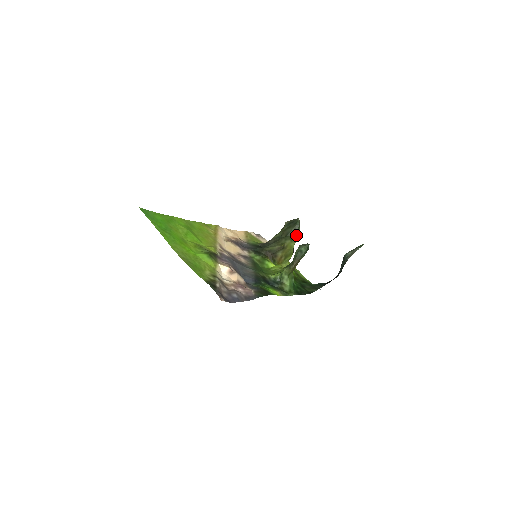
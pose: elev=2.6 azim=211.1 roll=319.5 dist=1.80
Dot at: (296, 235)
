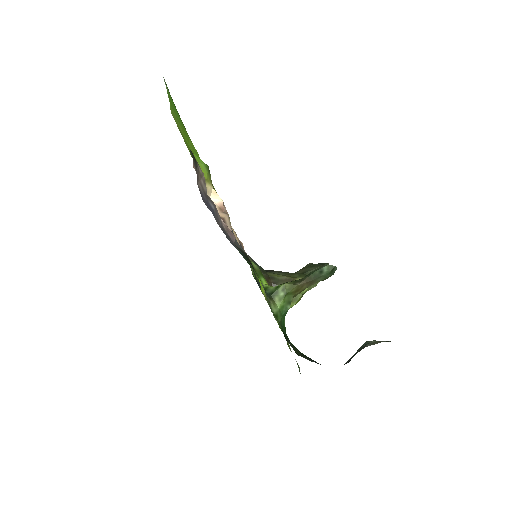
Dot at: occluded
